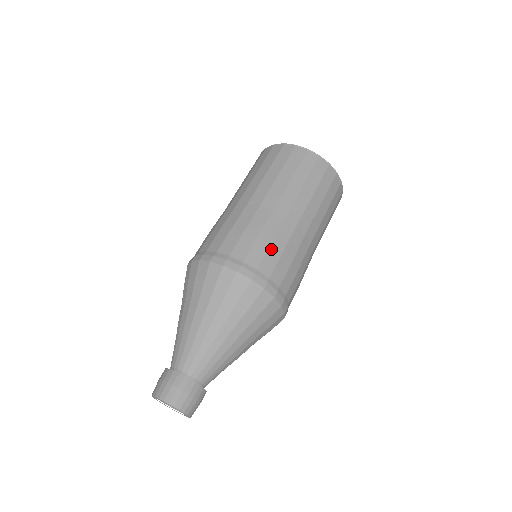
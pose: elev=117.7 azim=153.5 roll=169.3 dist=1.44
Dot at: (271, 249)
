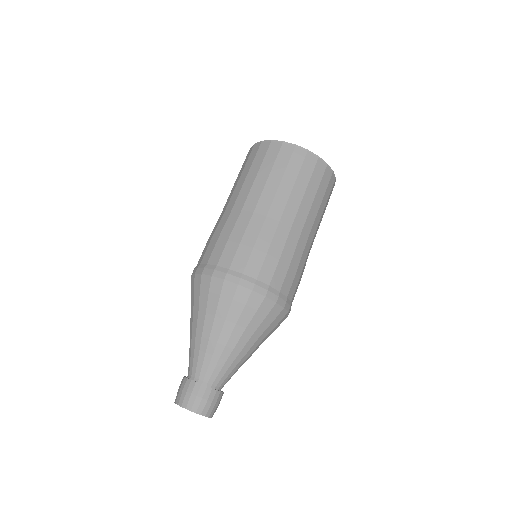
Dot at: (241, 246)
